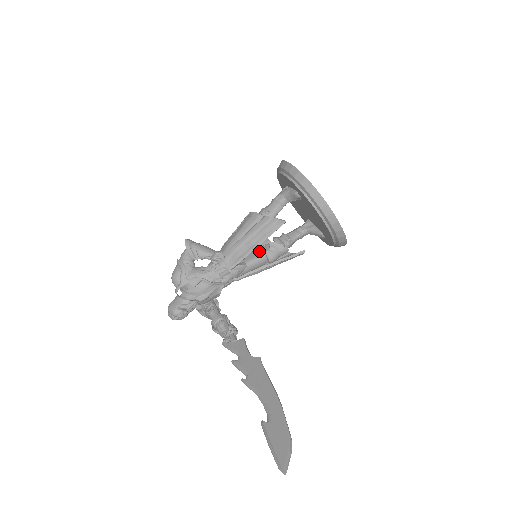
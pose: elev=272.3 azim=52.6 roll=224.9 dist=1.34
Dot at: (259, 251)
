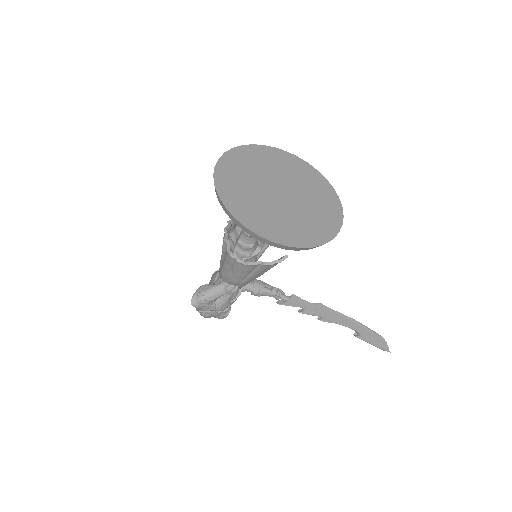
Dot at: occluded
